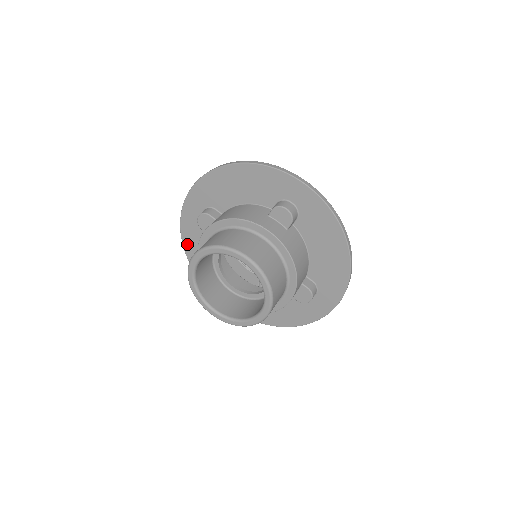
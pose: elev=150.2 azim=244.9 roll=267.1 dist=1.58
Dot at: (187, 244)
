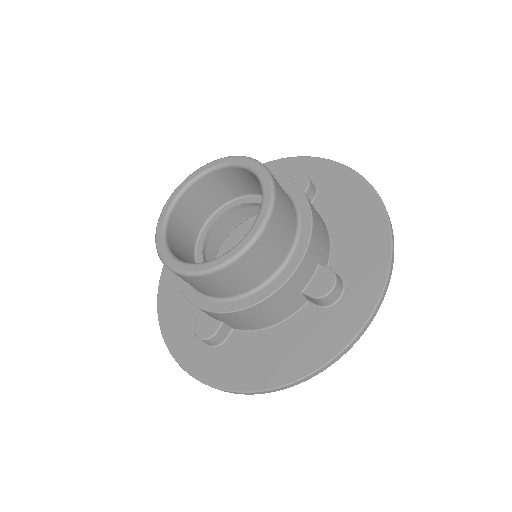
Dot at: (164, 286)
